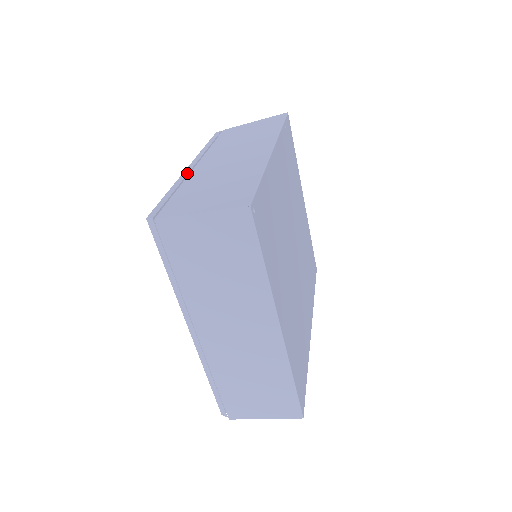
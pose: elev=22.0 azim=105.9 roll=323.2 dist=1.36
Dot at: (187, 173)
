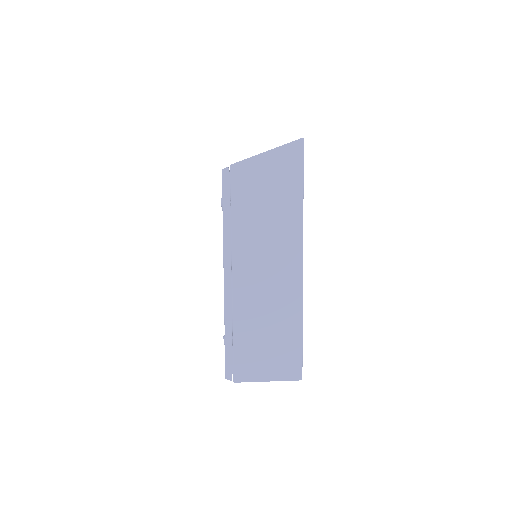
Dot at: (230, 298)
